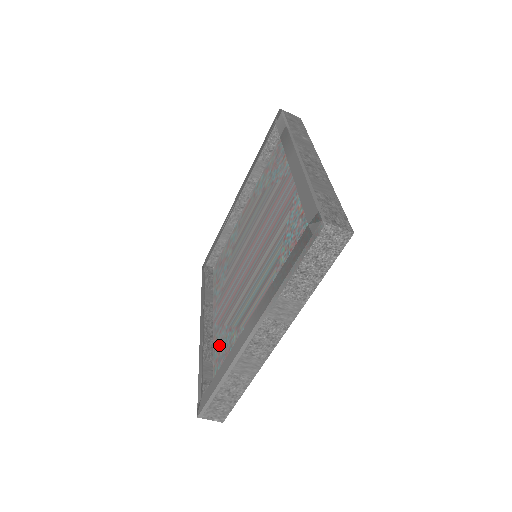
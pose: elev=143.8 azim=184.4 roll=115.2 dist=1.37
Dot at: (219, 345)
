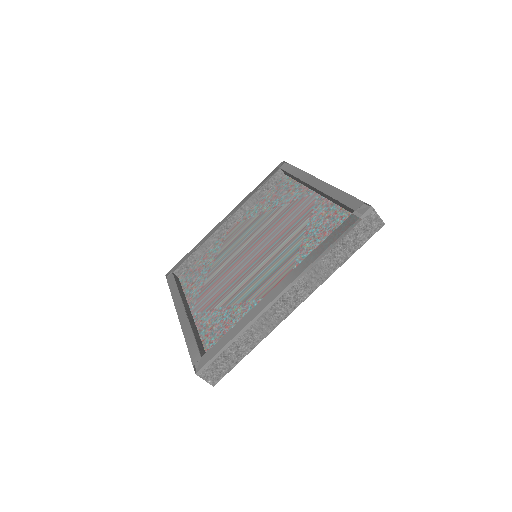
Dot at: (209, 323)
